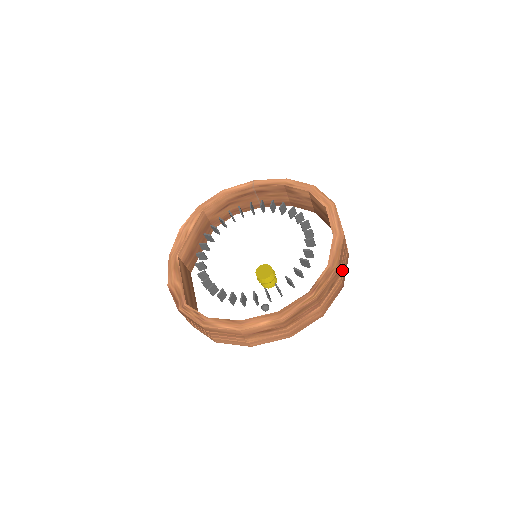
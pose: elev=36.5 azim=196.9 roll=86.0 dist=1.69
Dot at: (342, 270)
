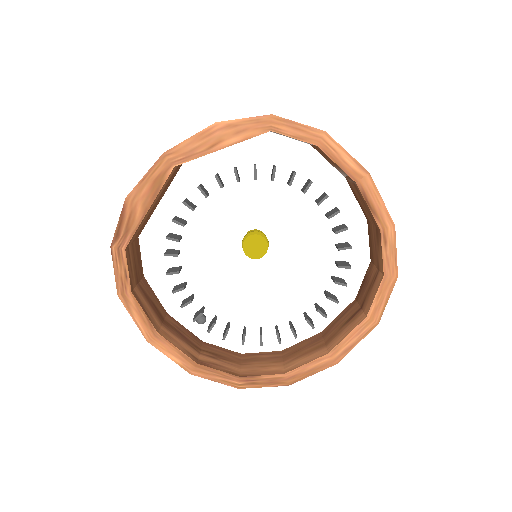
Dot at: occluded
